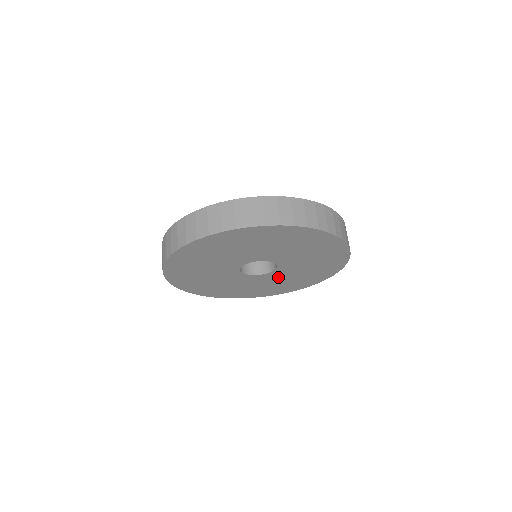
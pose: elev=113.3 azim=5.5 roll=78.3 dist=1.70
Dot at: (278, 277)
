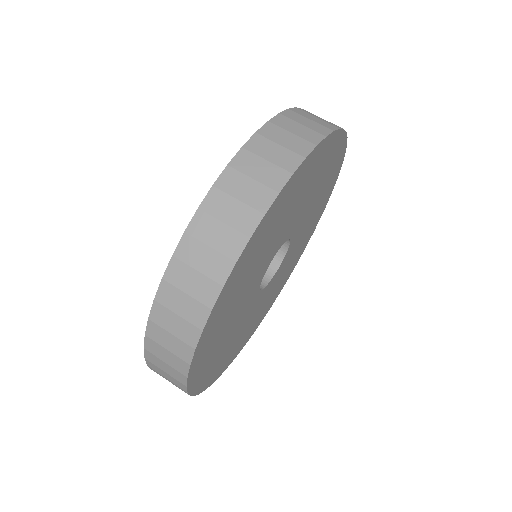
Dot at: (294, 248)
